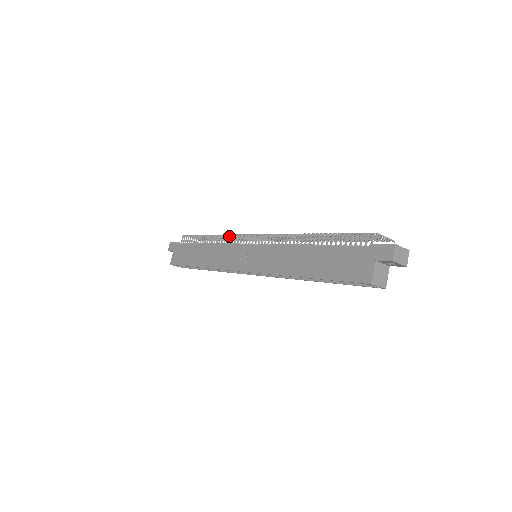
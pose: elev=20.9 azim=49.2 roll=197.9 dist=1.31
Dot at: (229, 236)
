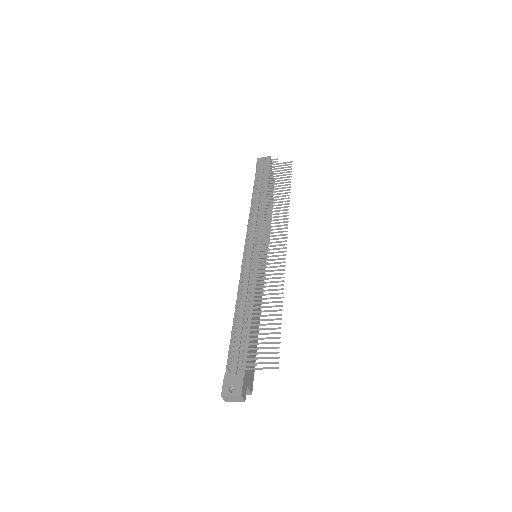
Dot at: (256, 209)
